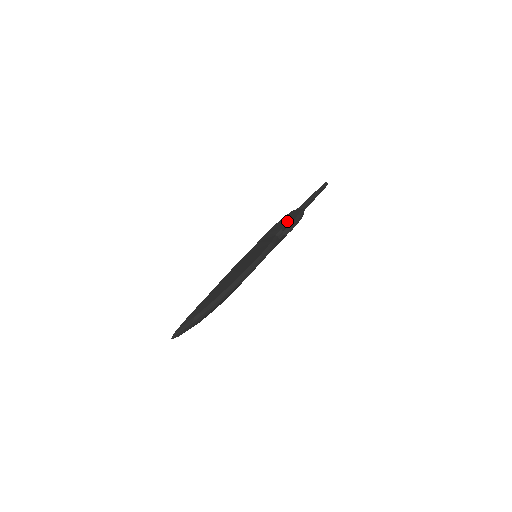
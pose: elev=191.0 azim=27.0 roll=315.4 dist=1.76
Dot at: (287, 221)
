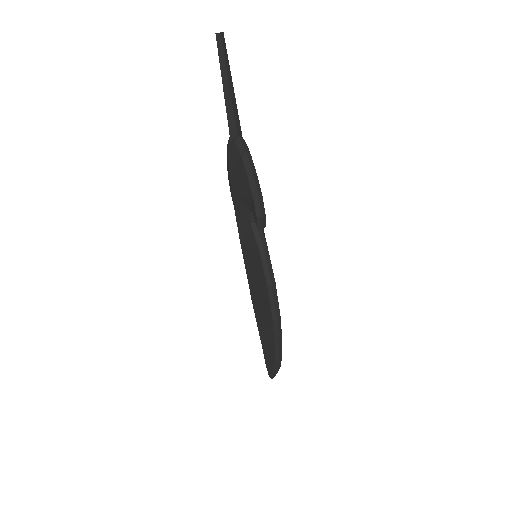
Dot at: (244, 197)
